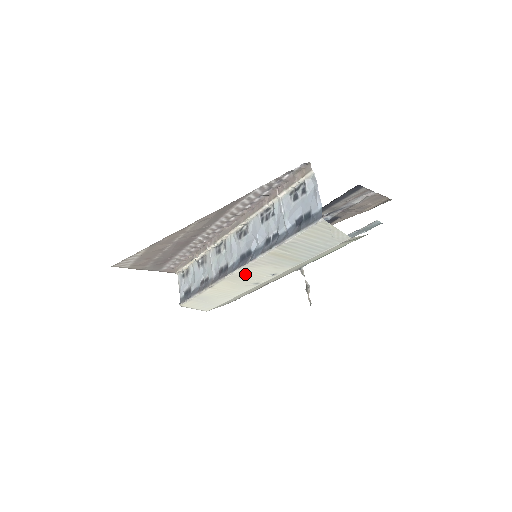
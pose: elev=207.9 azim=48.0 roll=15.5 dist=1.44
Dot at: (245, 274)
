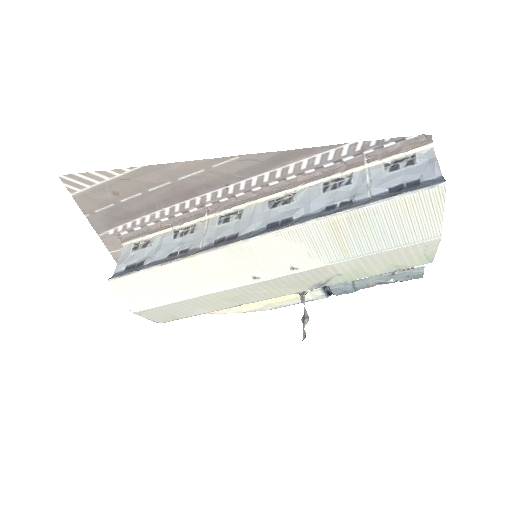
Dot at: (261, 250)
